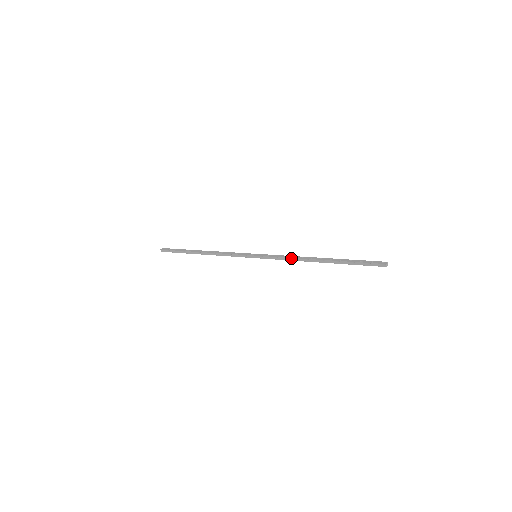
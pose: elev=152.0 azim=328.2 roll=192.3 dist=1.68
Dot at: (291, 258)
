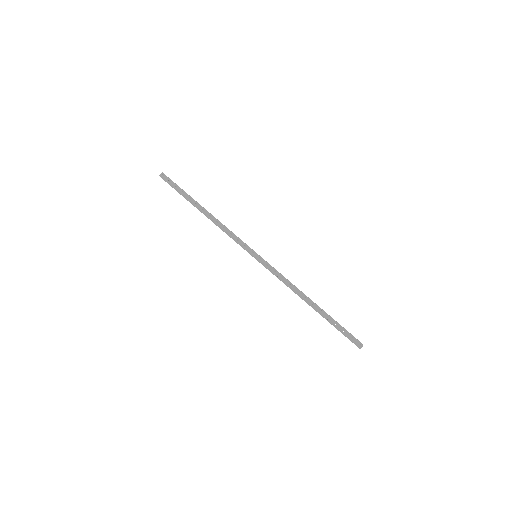
Dot at: (287, 284)
